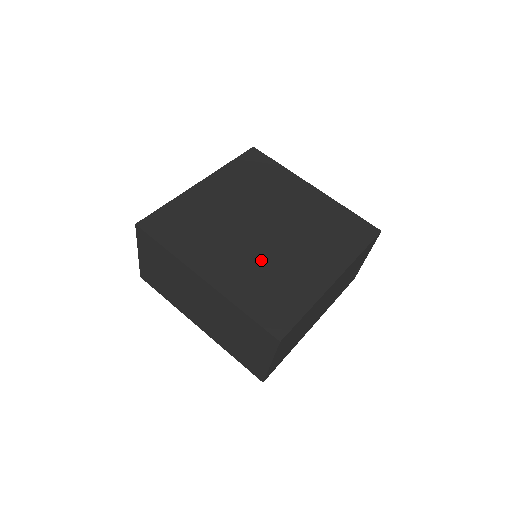
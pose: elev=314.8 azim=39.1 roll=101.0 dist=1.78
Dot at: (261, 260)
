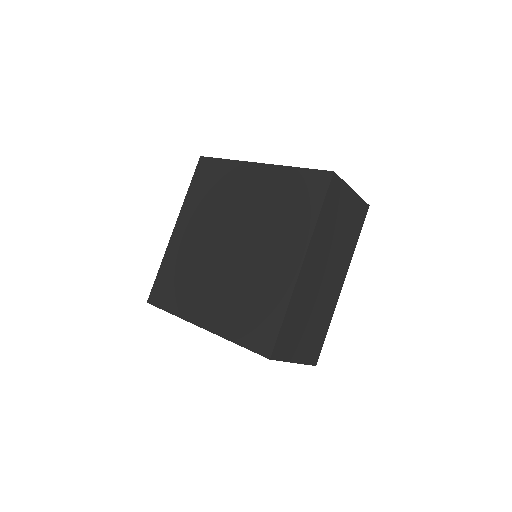
Dot at: (236, 282)
